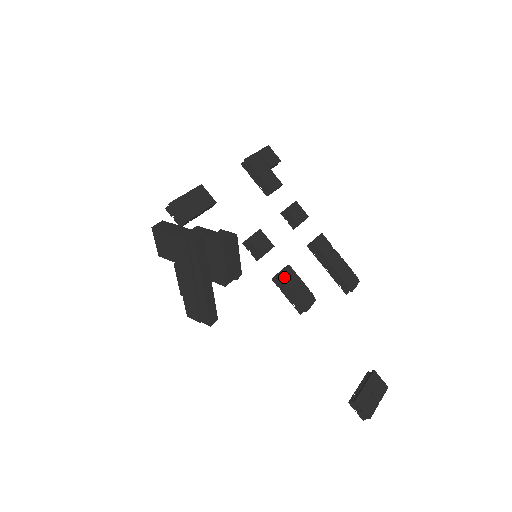
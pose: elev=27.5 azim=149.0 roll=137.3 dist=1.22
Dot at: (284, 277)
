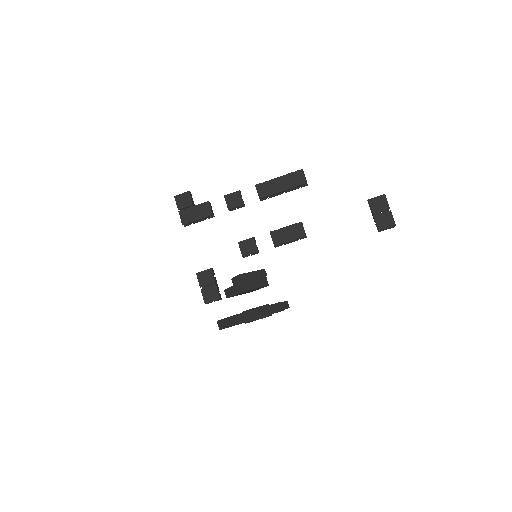
Dot at: (277, 242)
